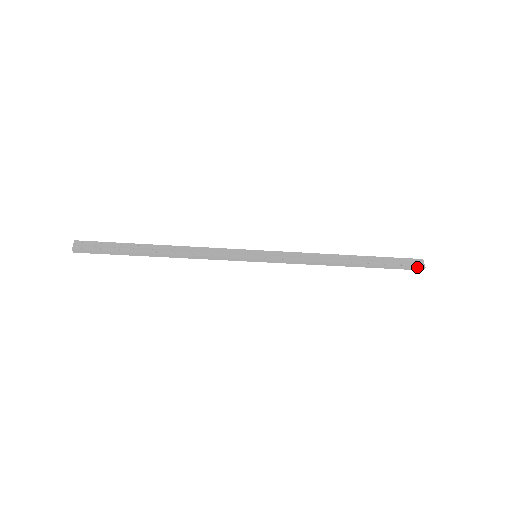
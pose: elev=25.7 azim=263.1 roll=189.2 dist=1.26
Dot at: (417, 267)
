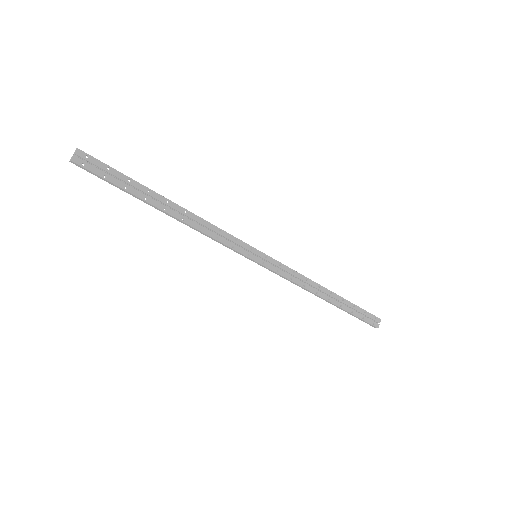
Dot at: (373, 325)
